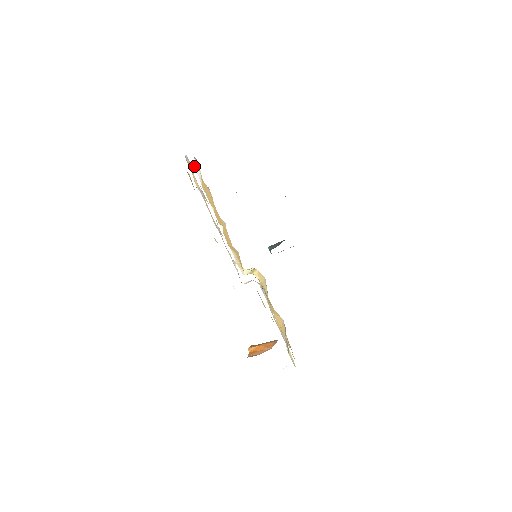
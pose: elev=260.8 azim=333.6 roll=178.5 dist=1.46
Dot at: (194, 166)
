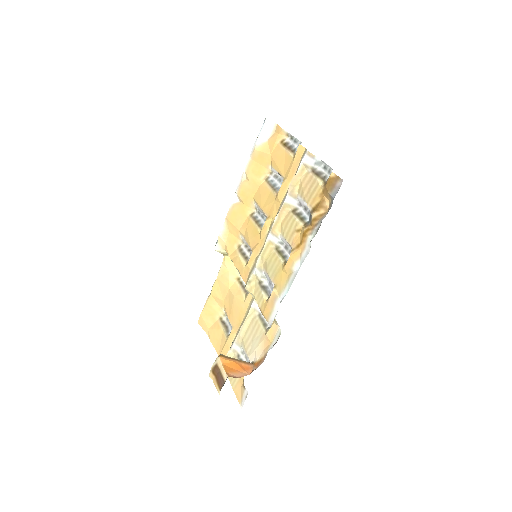
Dot at: (264, 124)
